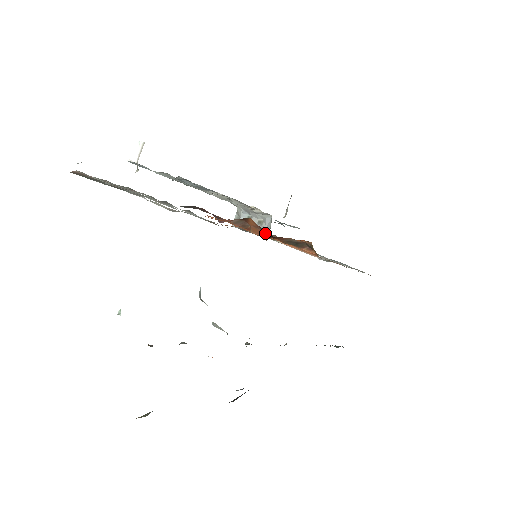
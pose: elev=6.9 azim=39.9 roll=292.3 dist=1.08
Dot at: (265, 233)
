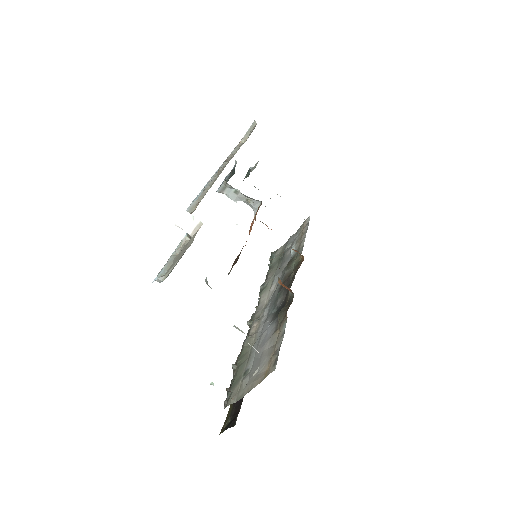
Dot at: occluded
